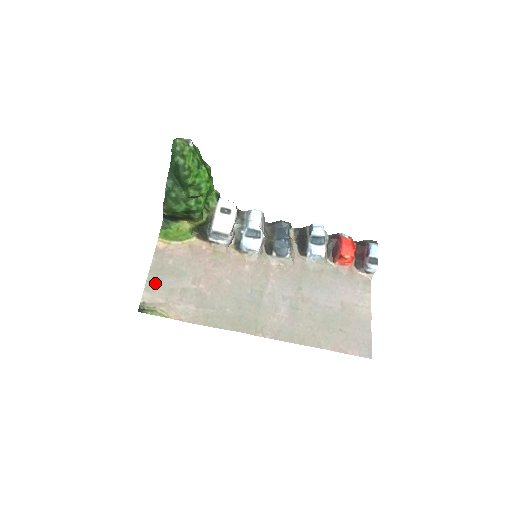
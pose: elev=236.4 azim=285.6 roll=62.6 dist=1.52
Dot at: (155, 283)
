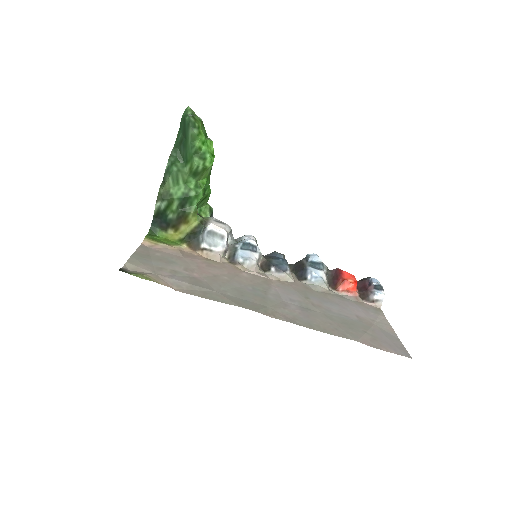
Dot at: (140, 260)
